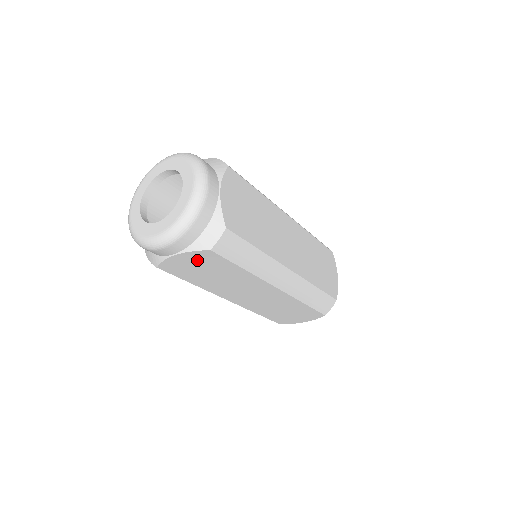
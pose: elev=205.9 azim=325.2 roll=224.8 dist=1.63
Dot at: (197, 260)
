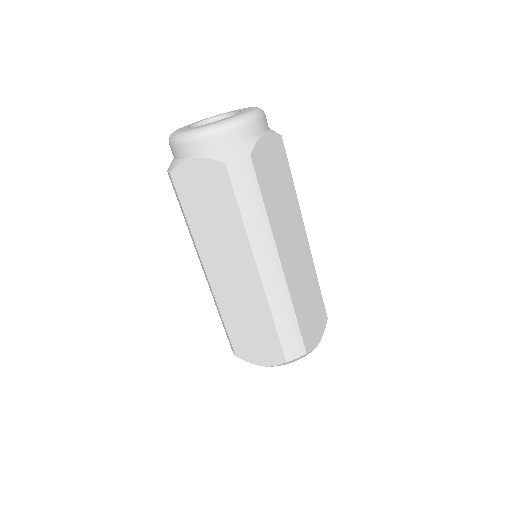
Dot at: (208, 177)
